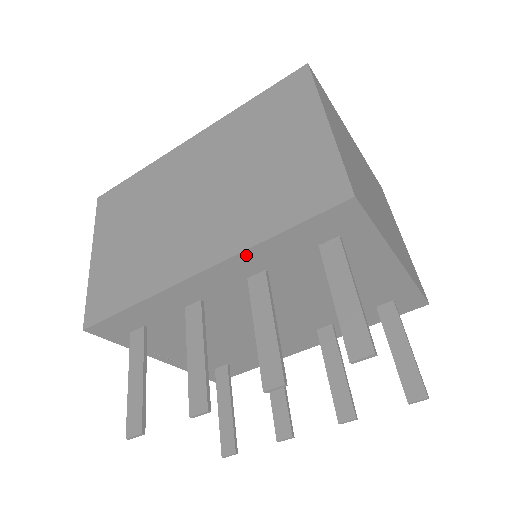
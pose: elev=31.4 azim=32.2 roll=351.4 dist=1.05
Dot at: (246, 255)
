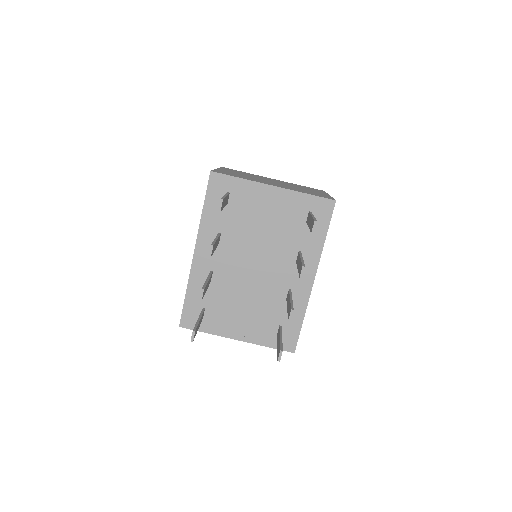
Dot at: (202, 229)
